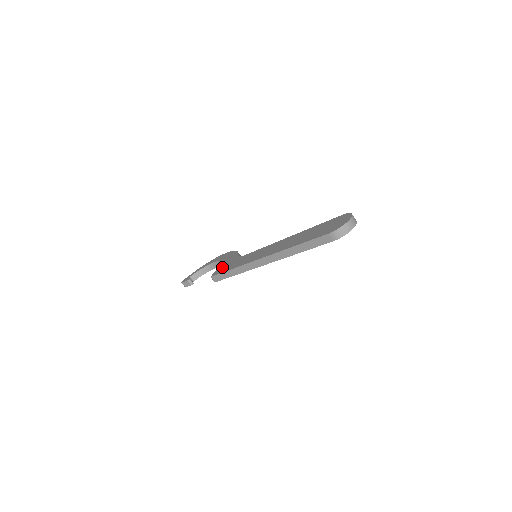
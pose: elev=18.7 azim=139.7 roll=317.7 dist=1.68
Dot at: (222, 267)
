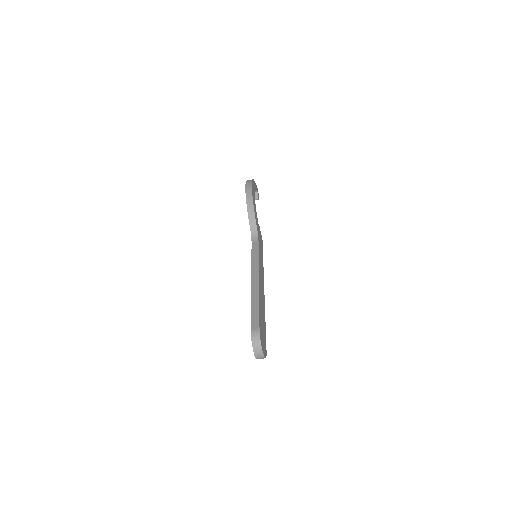
Dot at: occluded
